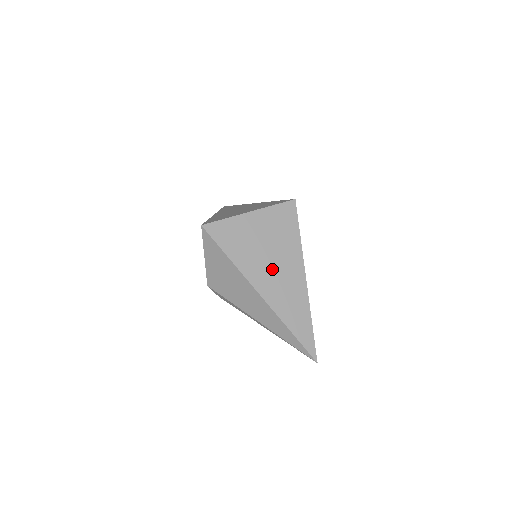
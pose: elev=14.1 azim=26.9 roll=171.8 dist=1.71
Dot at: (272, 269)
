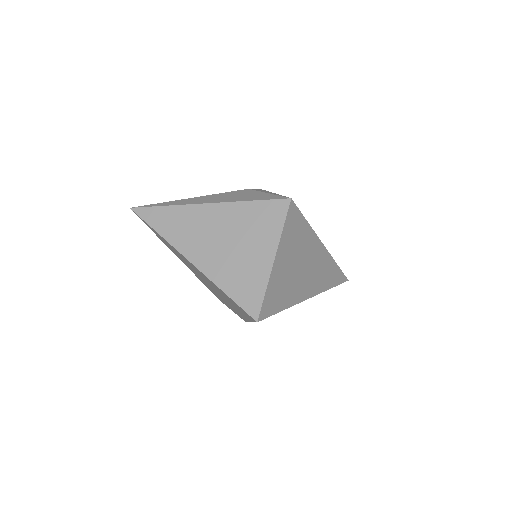
Dot at: (307, 272)
